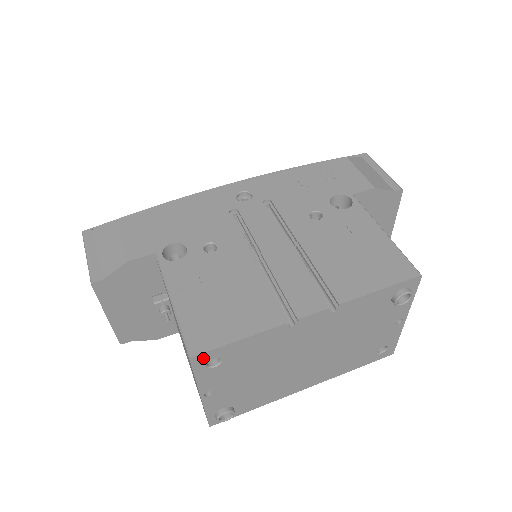
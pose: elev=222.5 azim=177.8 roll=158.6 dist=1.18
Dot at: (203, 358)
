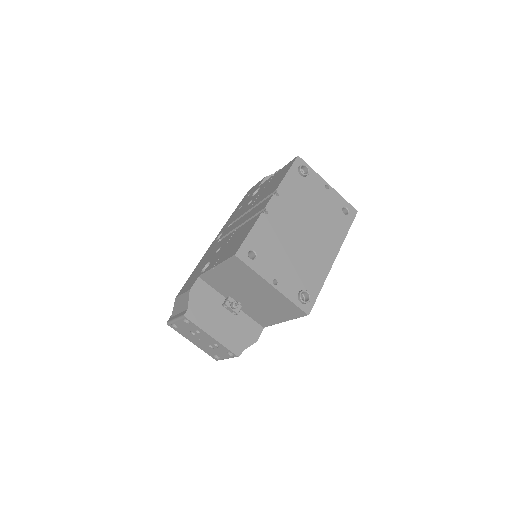
Dot at: (243, 253)
